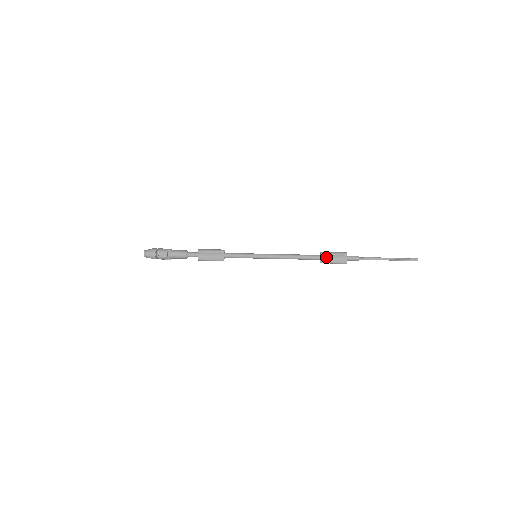
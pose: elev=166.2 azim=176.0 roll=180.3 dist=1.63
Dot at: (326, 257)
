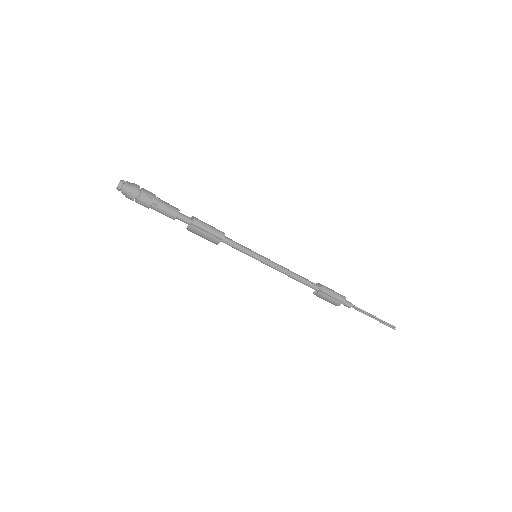
Dot at: (323, 295)
